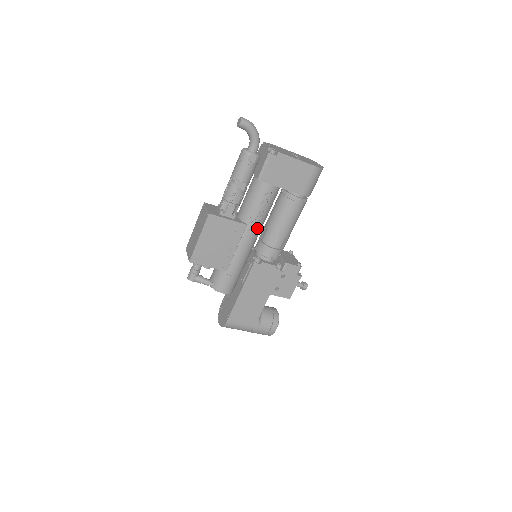
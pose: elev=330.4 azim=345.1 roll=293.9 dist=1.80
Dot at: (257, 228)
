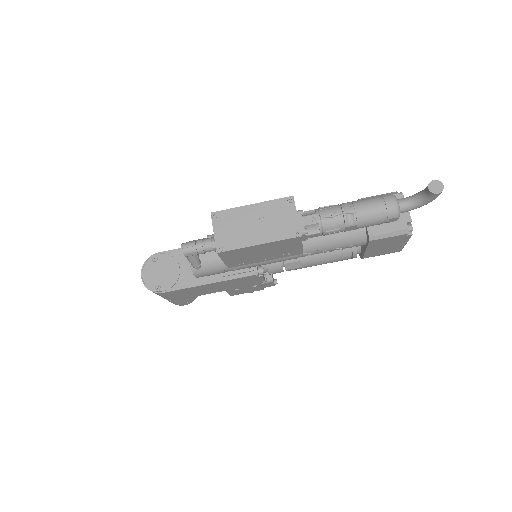
Dot at: occluded
